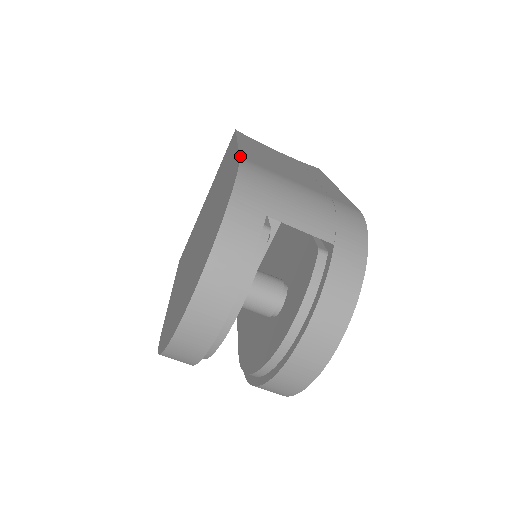
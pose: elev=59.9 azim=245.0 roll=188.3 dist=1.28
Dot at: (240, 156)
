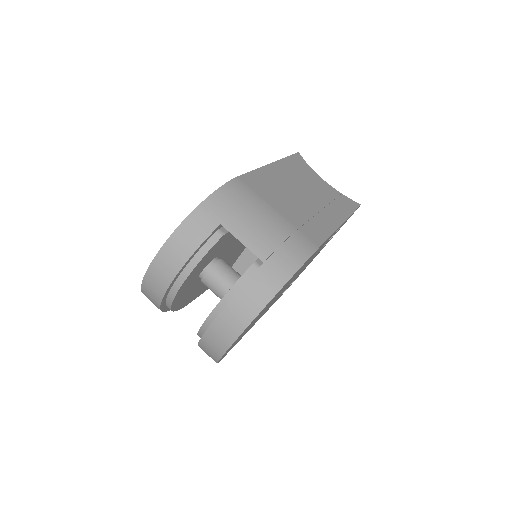
Dot at: (239, 176)
